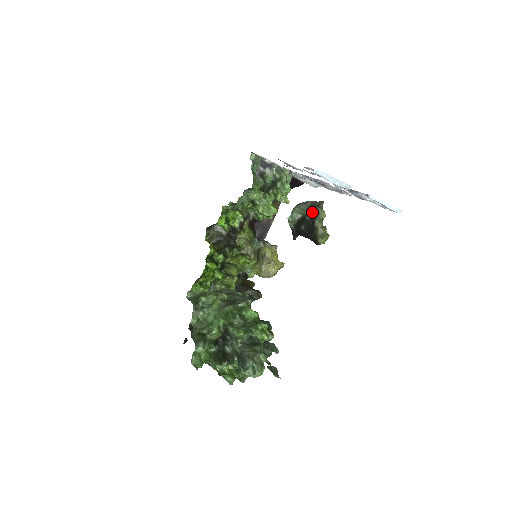
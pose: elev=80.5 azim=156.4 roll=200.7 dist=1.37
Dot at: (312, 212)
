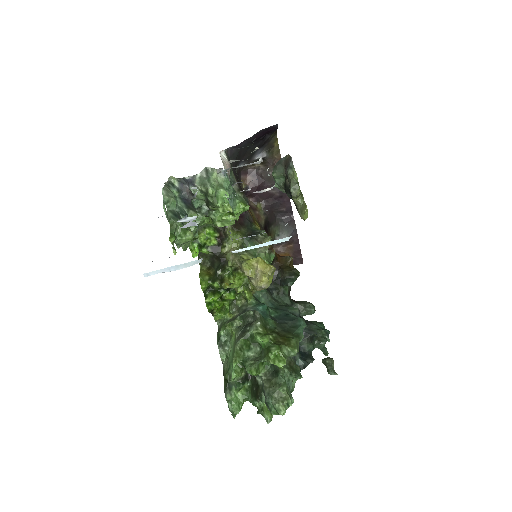
Dot at: (286, 176)
